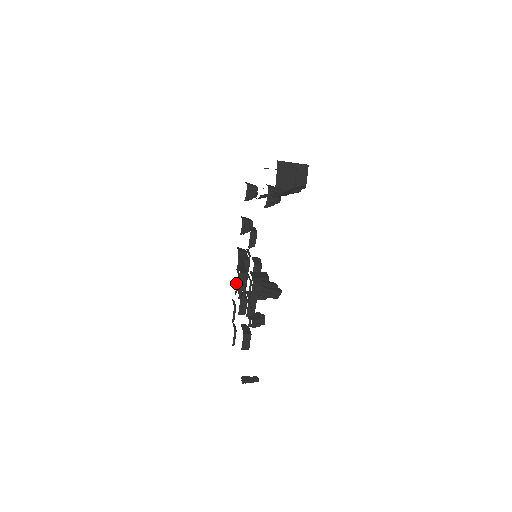
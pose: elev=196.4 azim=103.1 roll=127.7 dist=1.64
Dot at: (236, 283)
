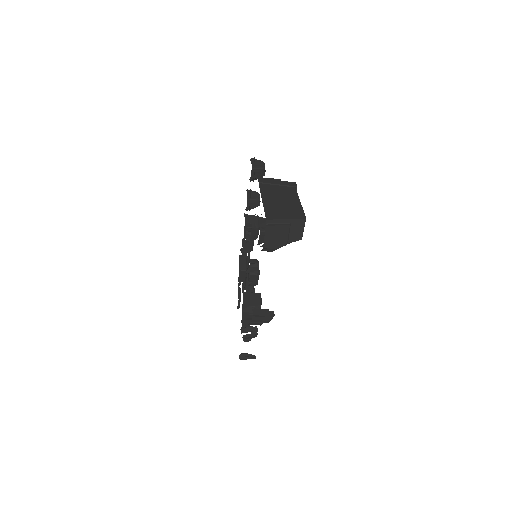
Dot at: occluded
